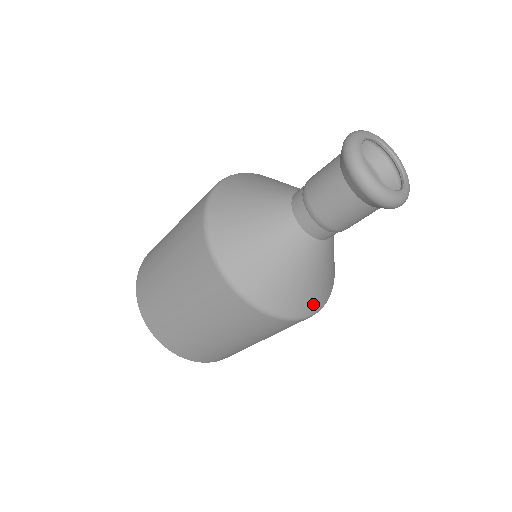
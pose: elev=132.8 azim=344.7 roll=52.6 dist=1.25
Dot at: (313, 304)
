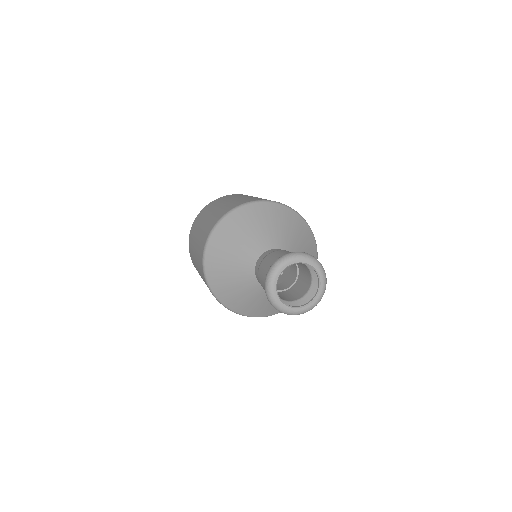
Dot at: occluded
